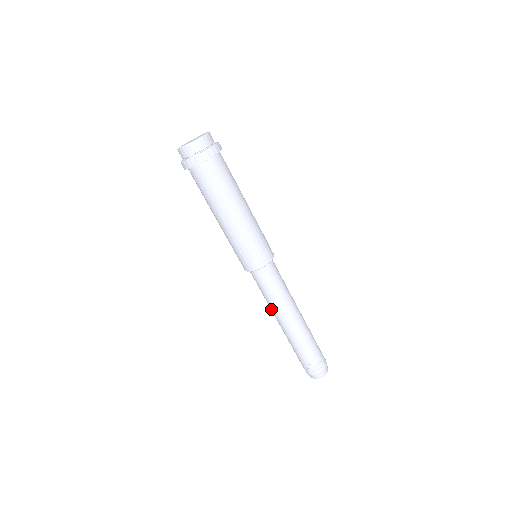
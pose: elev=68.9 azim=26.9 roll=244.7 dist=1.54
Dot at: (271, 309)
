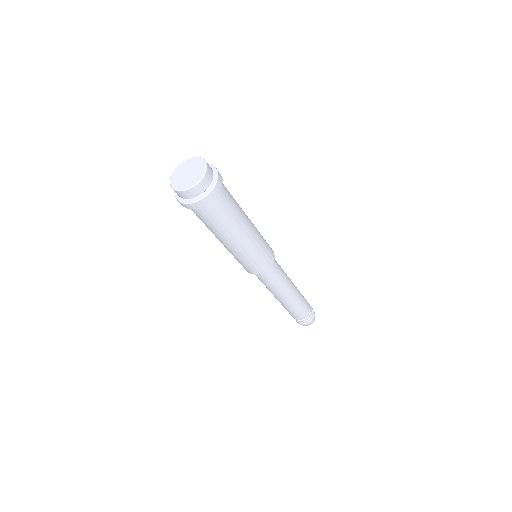
Dot at: occluded
